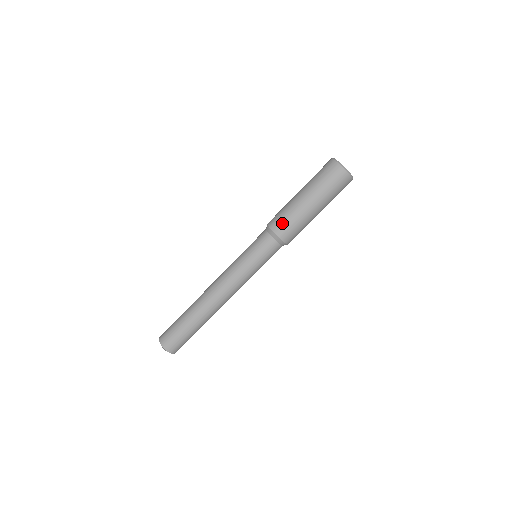
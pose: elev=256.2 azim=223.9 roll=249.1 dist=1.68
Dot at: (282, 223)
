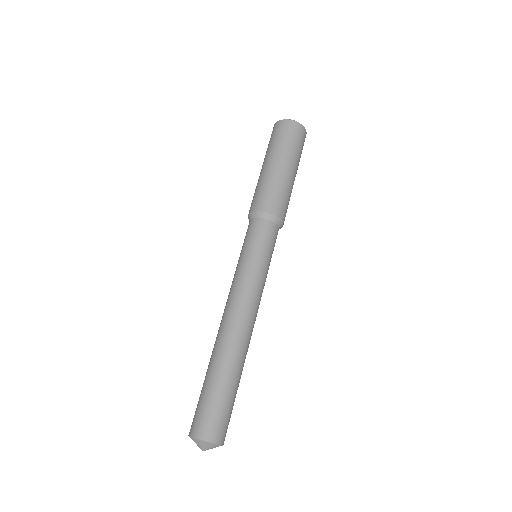
Dot at: (252, 201)
